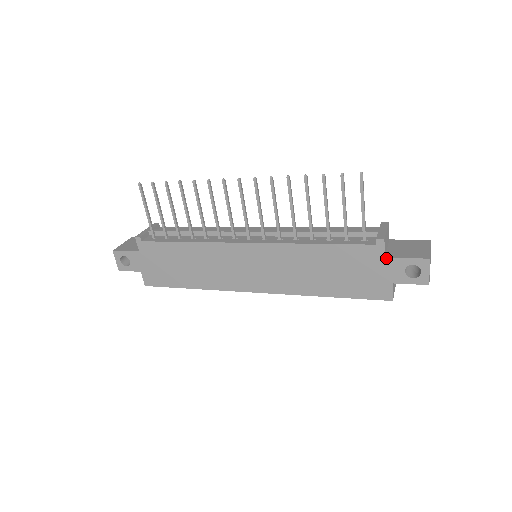
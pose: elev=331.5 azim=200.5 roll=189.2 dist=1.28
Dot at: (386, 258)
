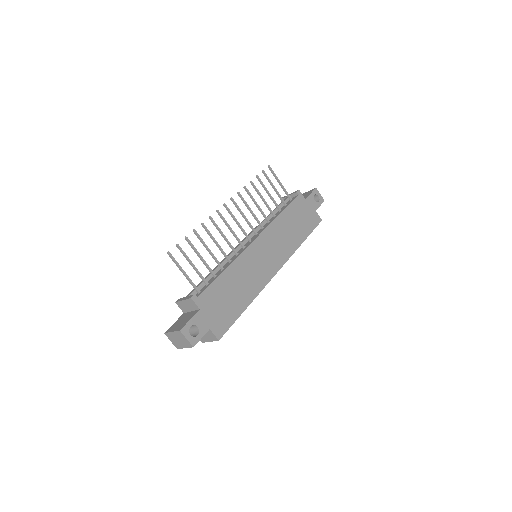
Dot at: (306, 199)
